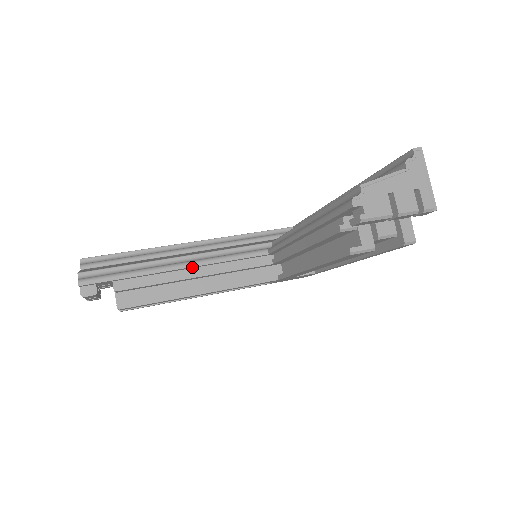
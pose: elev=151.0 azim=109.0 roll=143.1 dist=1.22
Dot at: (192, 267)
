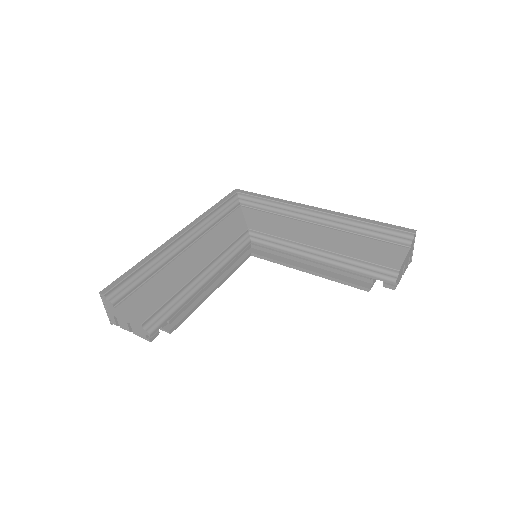
Dot at: (212, 277)
